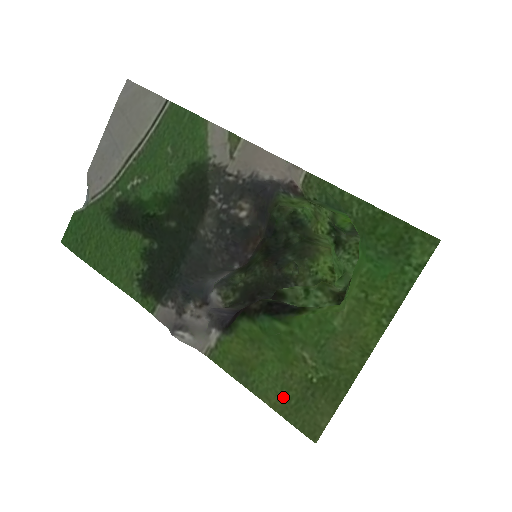
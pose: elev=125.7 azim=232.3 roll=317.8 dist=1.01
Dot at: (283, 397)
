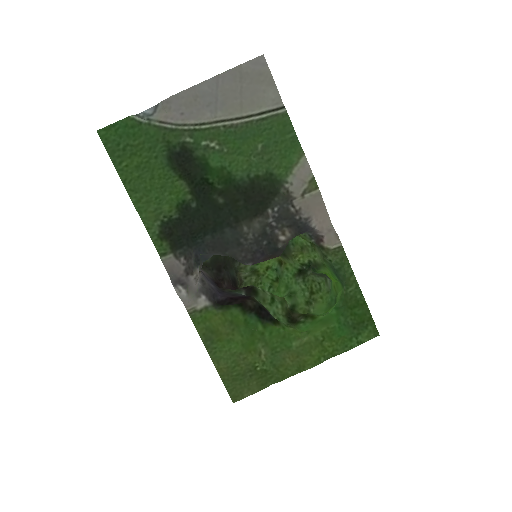
Dot at: (230, 368)
